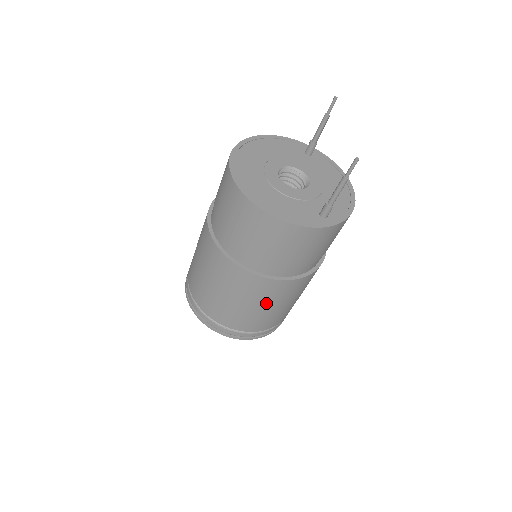
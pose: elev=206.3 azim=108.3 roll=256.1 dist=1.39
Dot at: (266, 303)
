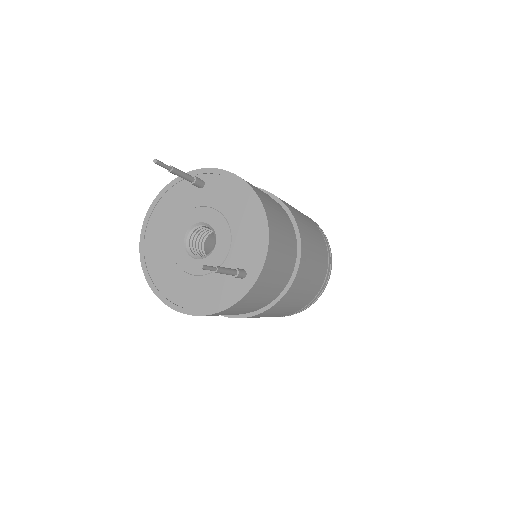
Dot at: (284, 308)
